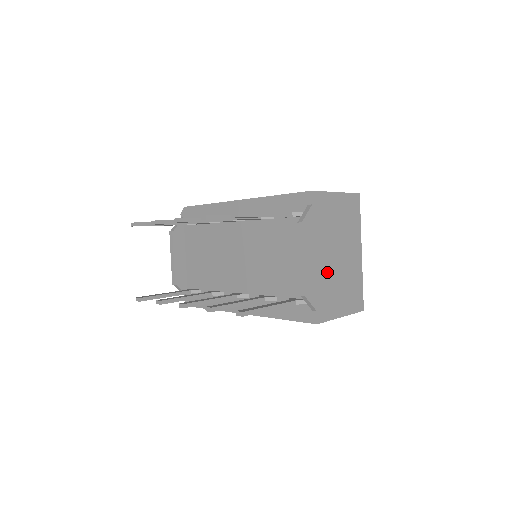
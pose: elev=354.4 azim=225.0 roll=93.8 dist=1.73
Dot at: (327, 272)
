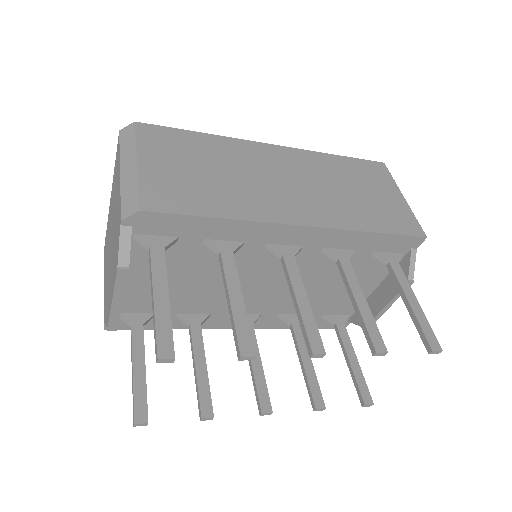
Dot at: occluded
